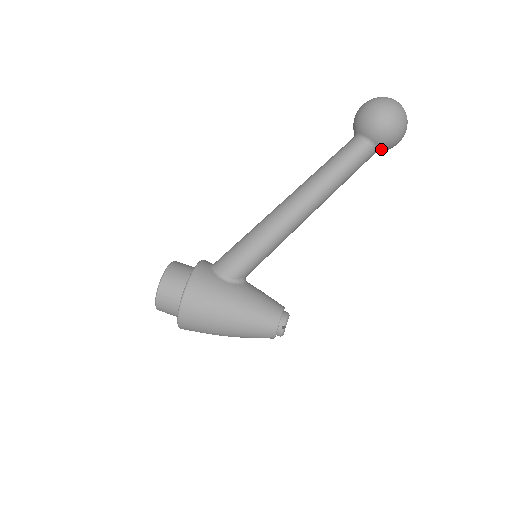
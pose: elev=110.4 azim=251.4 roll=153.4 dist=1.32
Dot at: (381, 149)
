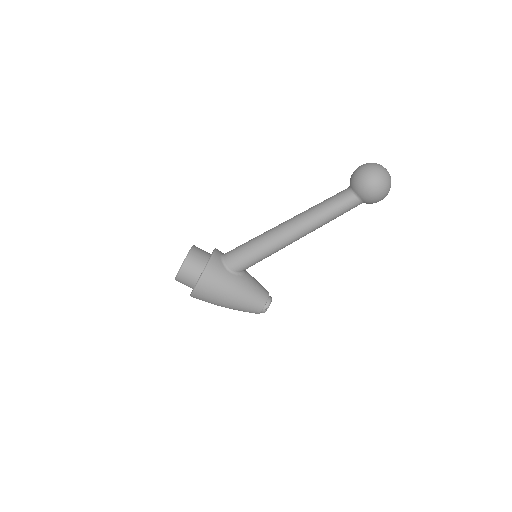
Dot at: (366, 203)
